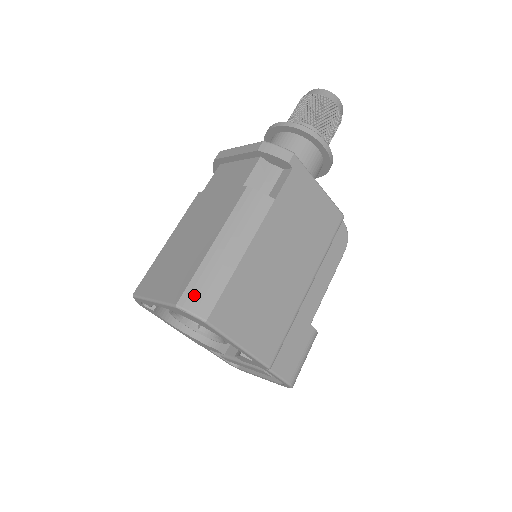
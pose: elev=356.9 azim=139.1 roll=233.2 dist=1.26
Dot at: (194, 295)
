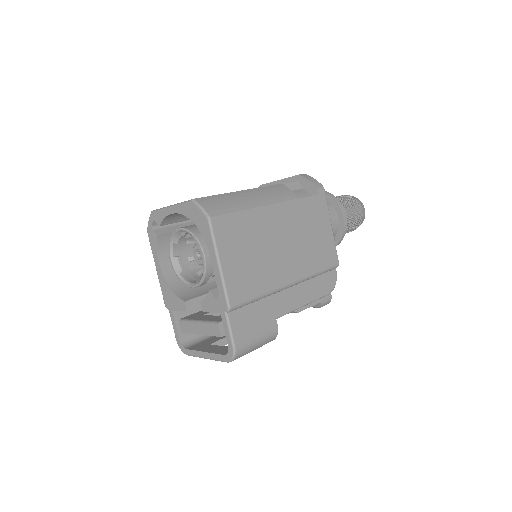
Dot at: (210, 201)
